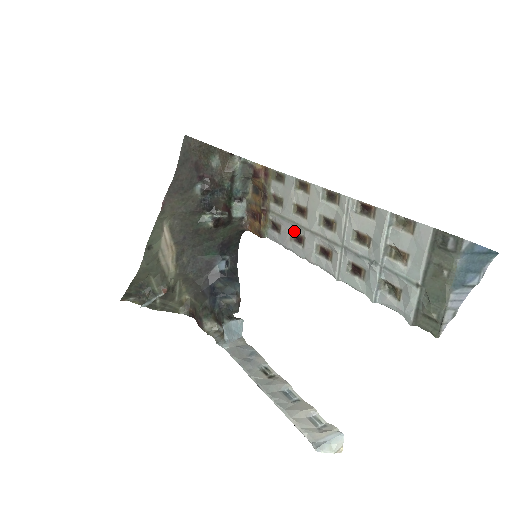
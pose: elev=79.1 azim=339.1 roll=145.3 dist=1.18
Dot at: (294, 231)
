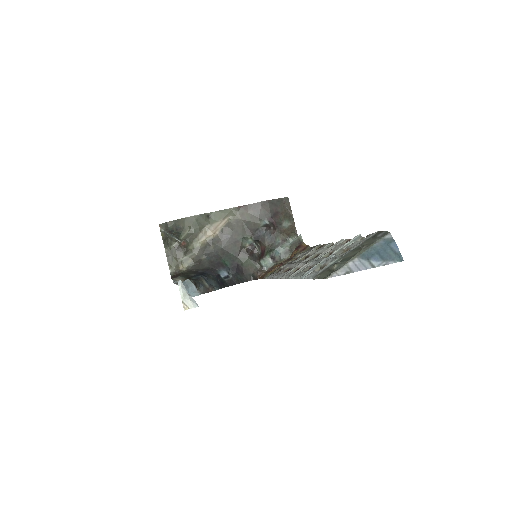
Dot at: occluded
